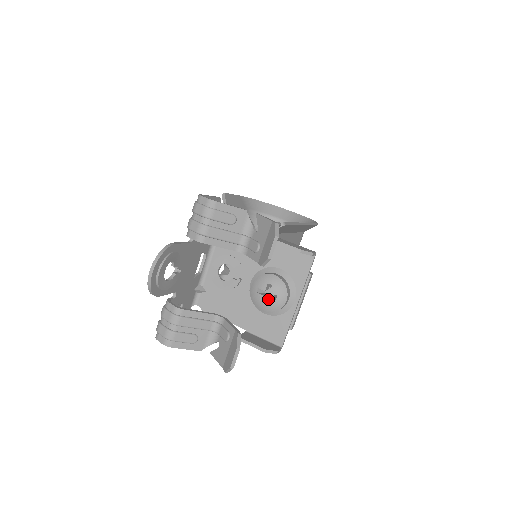
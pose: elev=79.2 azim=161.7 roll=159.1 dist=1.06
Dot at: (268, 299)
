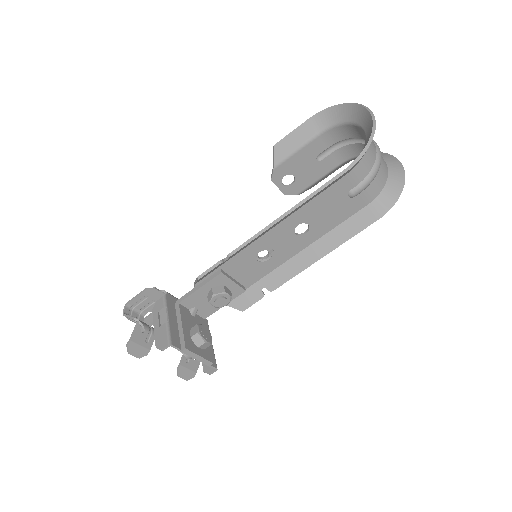
Dot at: occluded
